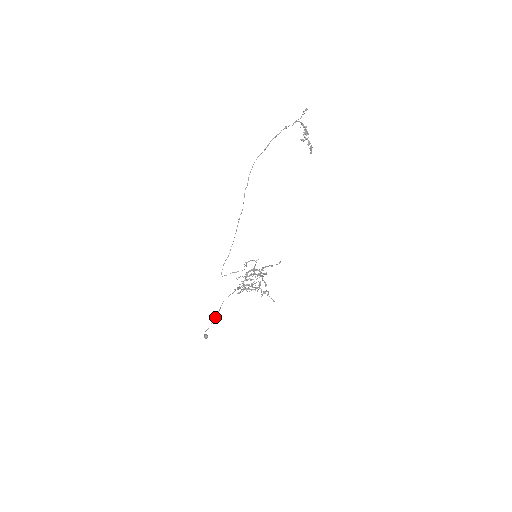
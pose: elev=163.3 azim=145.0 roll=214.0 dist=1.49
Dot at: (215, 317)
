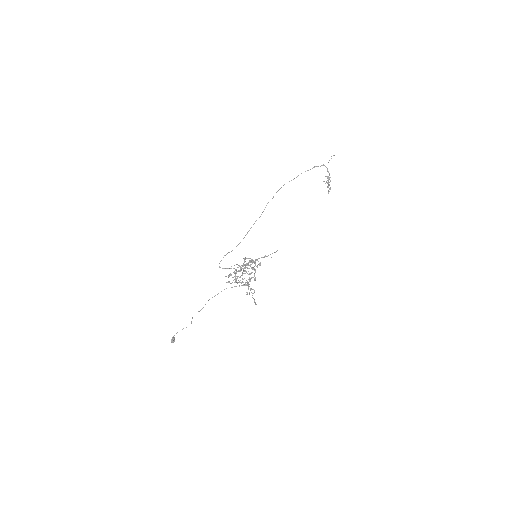
Dot at: (192, 317)
